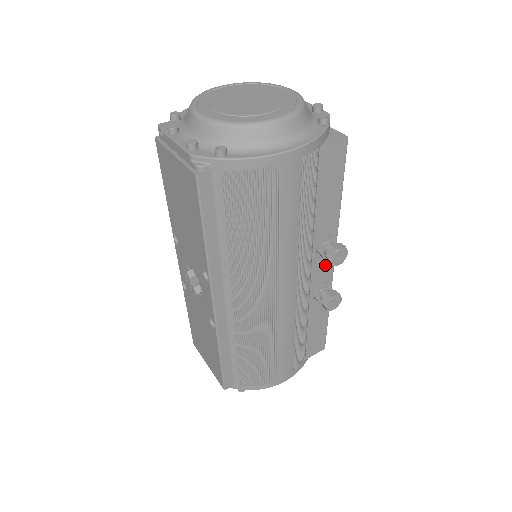
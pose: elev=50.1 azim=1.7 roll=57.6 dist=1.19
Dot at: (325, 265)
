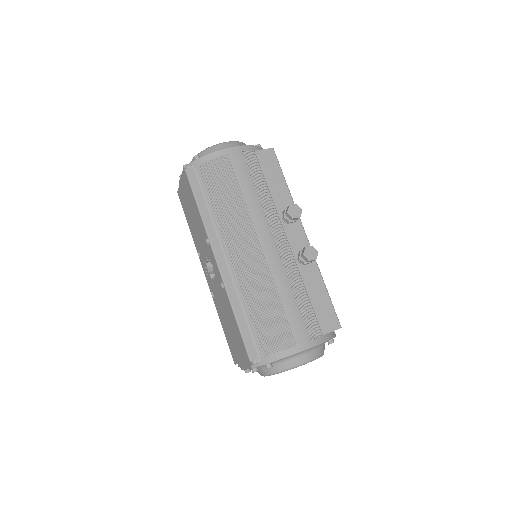
Dot at: (297, 234)
